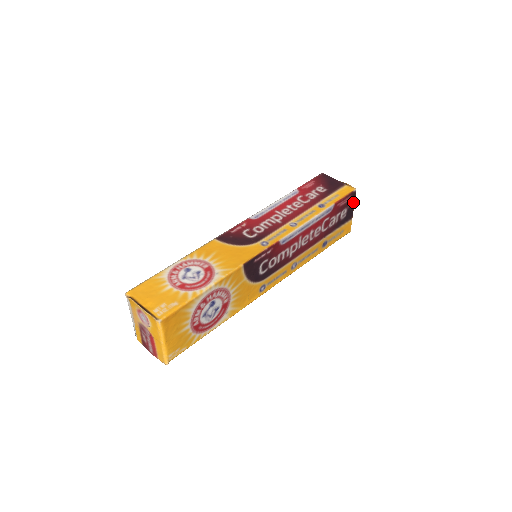
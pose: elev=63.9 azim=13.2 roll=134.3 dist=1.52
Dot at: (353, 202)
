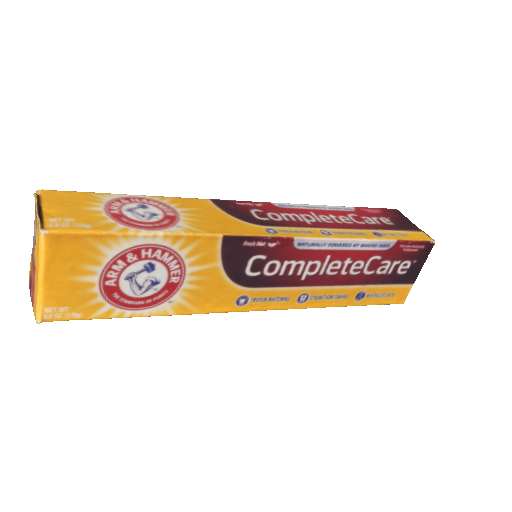
Dot at: (424, 259)
